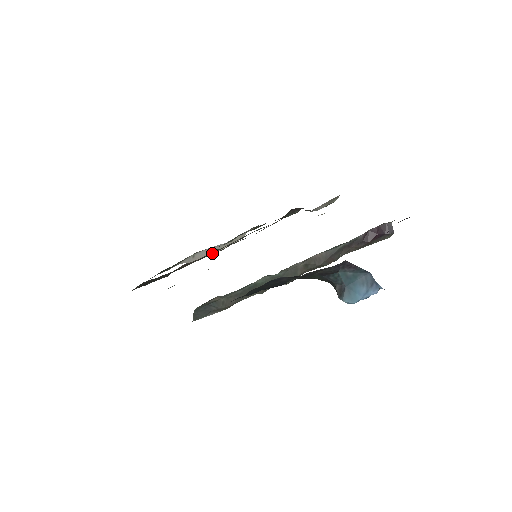
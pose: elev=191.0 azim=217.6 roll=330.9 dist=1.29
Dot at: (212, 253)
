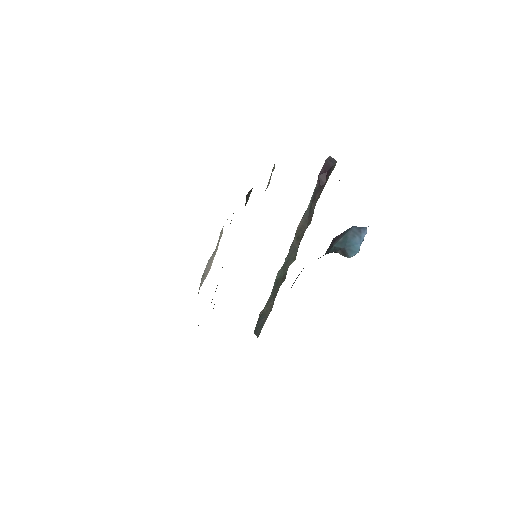
Dot at: occluded
